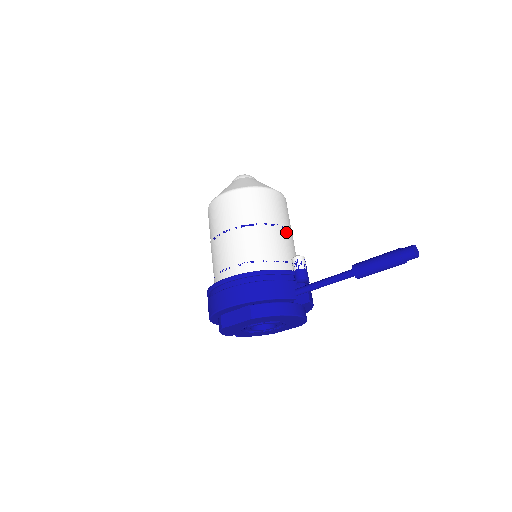
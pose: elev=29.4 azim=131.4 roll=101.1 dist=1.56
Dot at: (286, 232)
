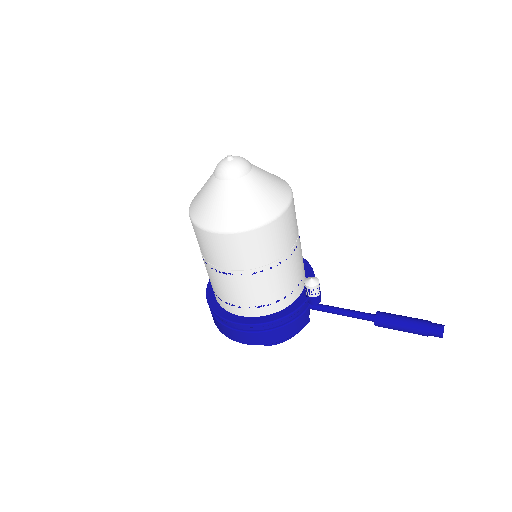
Dot at: (297, 250)
